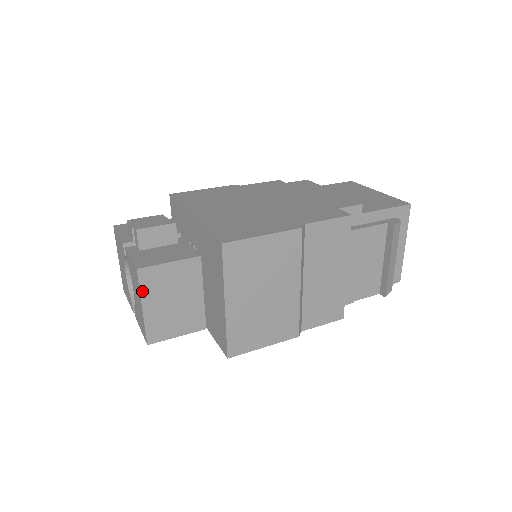
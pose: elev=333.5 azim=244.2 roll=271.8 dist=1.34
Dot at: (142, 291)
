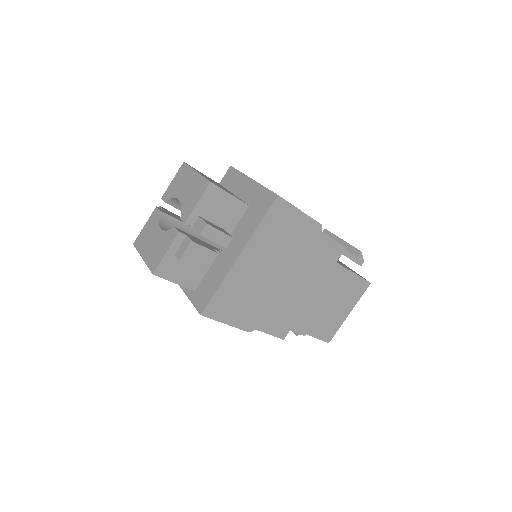
Dot at: (192, 168)
